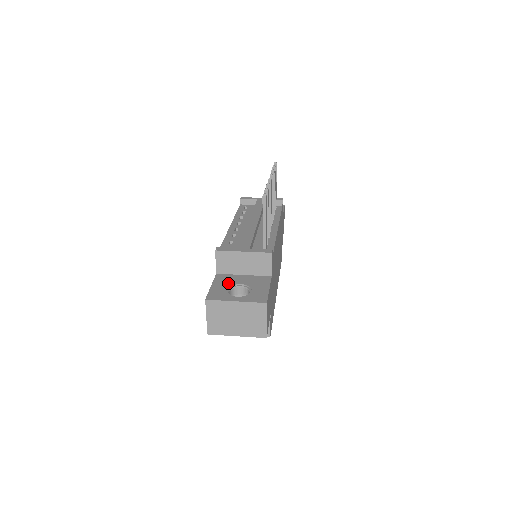
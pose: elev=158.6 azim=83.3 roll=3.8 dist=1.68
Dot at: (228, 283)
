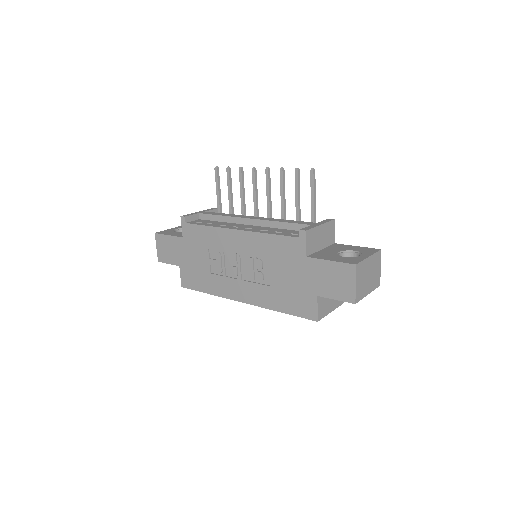
Dot at: (332, 255)
